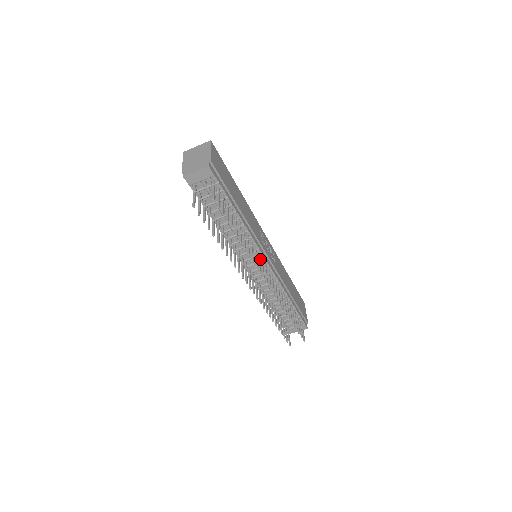
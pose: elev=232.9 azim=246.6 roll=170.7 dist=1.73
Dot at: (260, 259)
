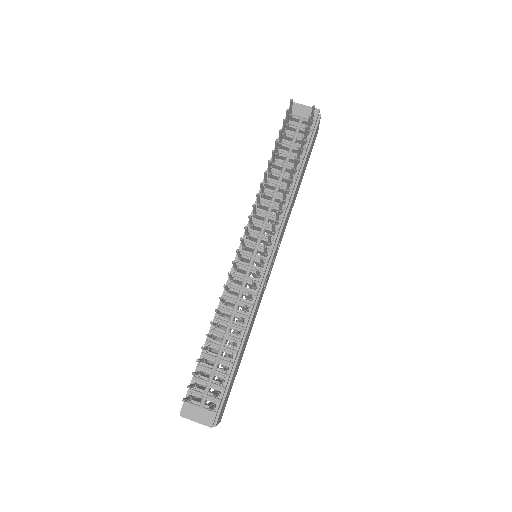
Dot at: occluded
